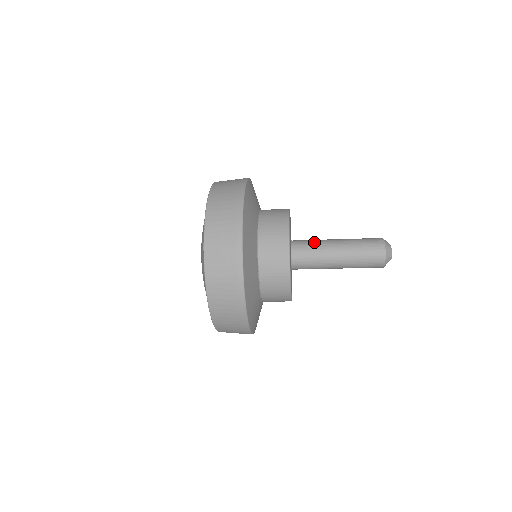
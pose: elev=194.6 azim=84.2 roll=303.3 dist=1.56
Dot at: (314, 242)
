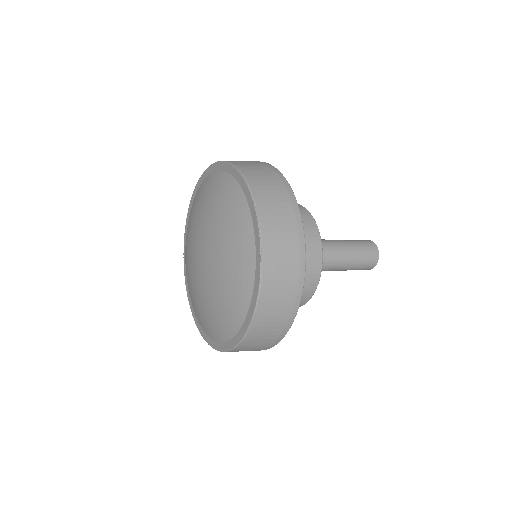
Dot at: occluded
